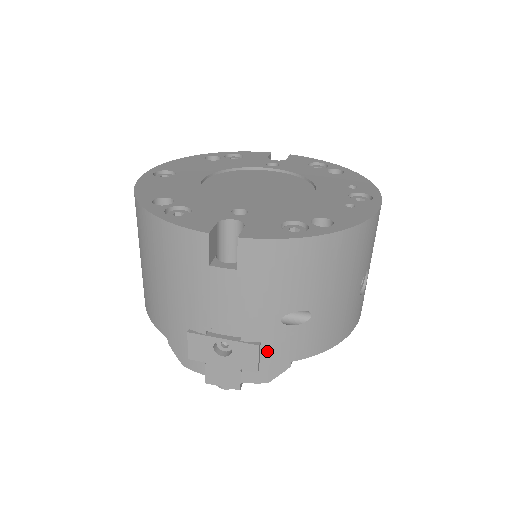
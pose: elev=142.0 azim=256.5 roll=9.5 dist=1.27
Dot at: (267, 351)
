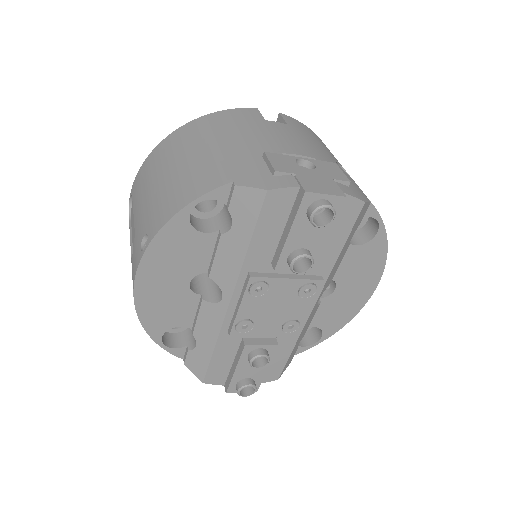
Dot at: occluded
